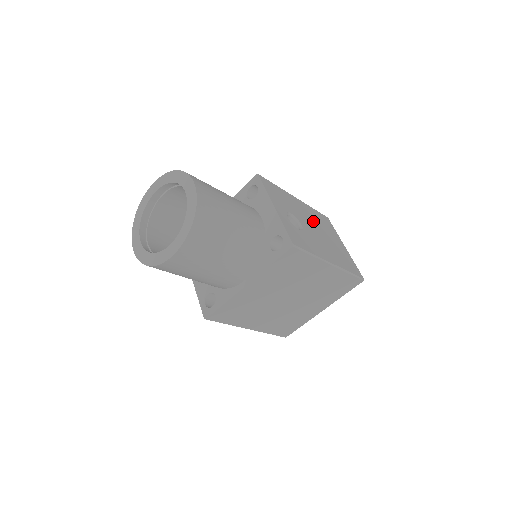
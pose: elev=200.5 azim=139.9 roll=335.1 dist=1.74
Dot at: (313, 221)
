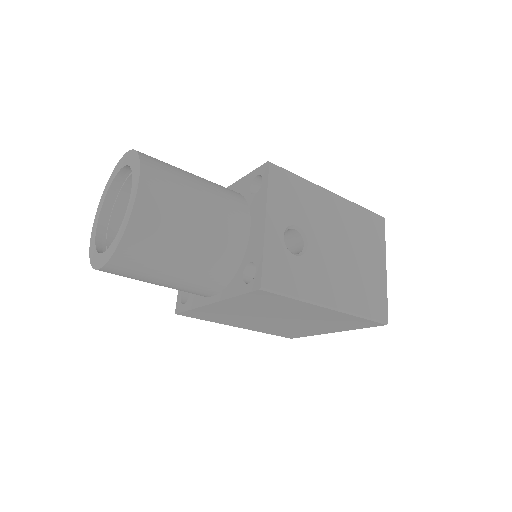
Dot at: (342, 232)
